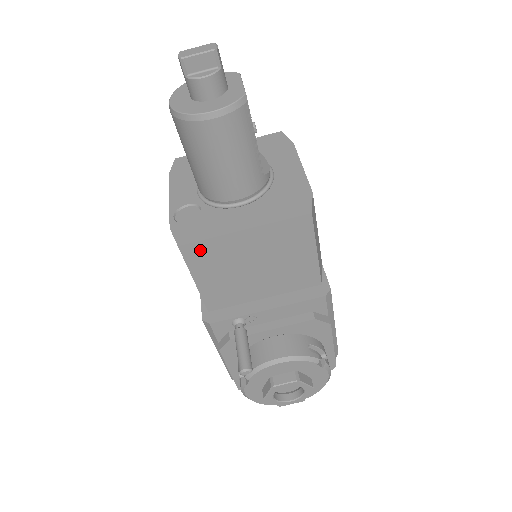
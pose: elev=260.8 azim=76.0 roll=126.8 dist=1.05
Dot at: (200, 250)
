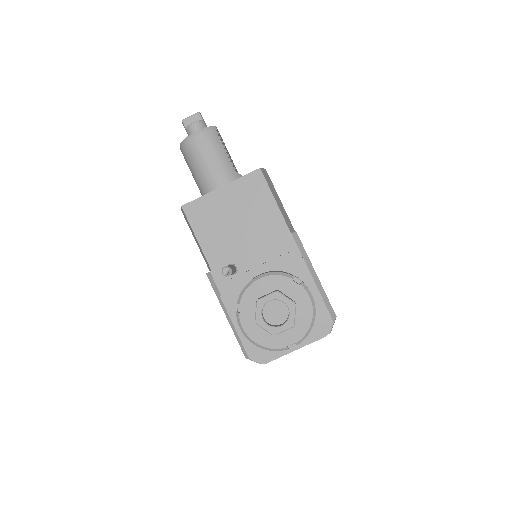
Dot at: (196, 208)
